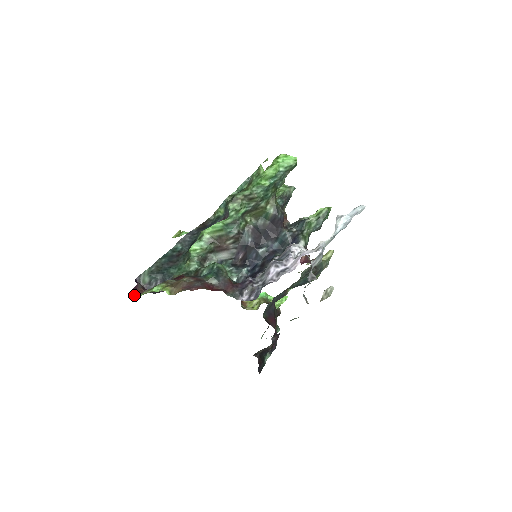
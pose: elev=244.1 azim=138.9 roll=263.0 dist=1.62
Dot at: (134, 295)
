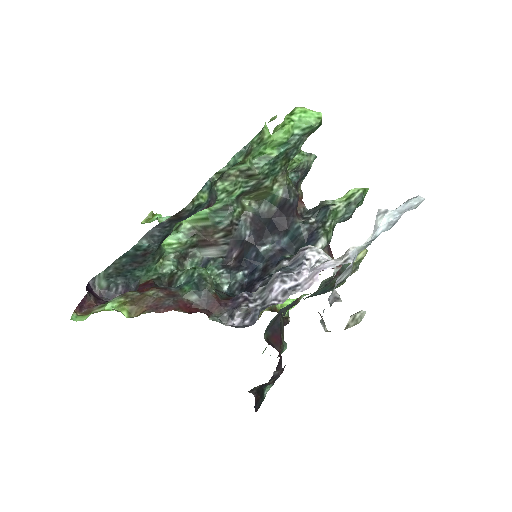
Dot at: (80, 313)
